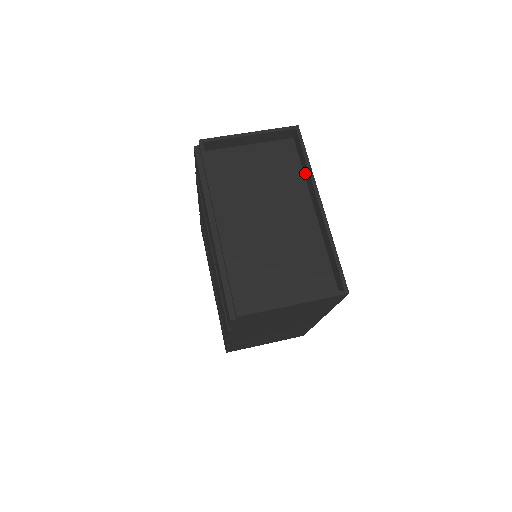
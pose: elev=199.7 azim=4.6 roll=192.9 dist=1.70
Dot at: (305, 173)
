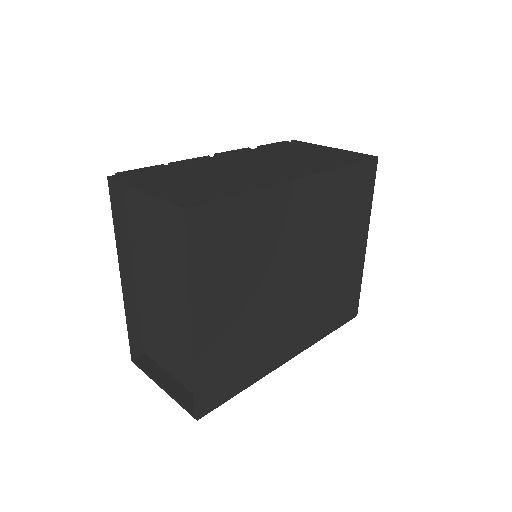
Dot at: (199, 270)
